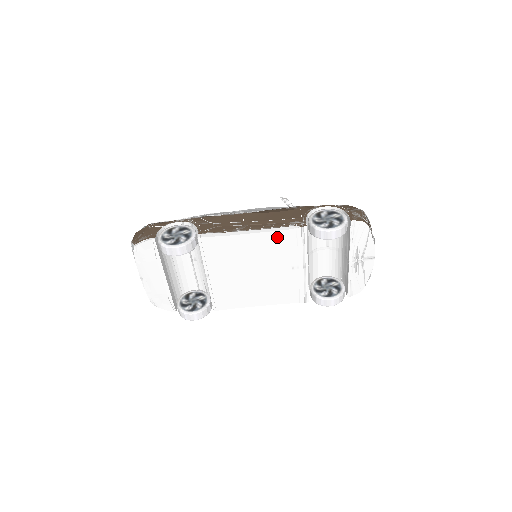
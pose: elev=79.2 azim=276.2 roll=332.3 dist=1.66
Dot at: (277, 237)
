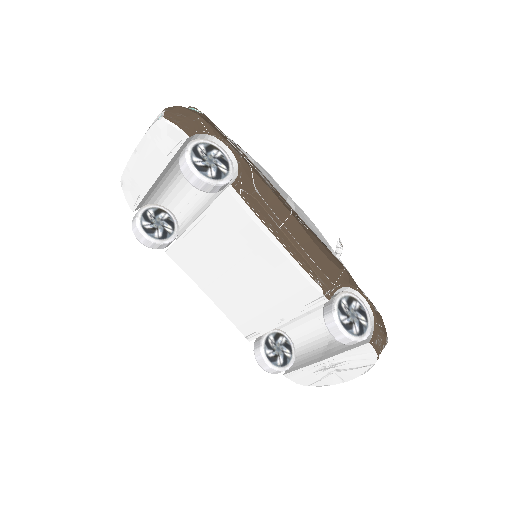
Dot at: (293, 276)
